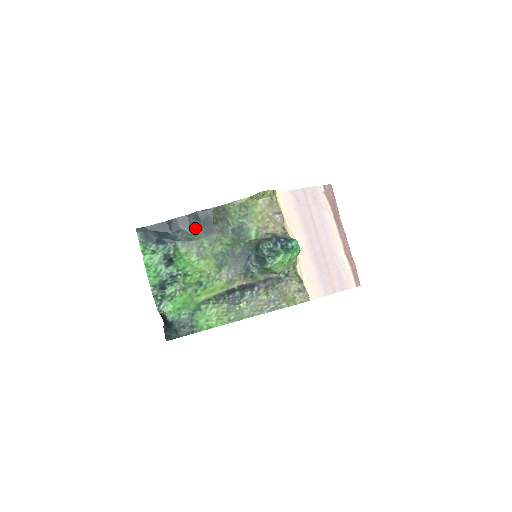
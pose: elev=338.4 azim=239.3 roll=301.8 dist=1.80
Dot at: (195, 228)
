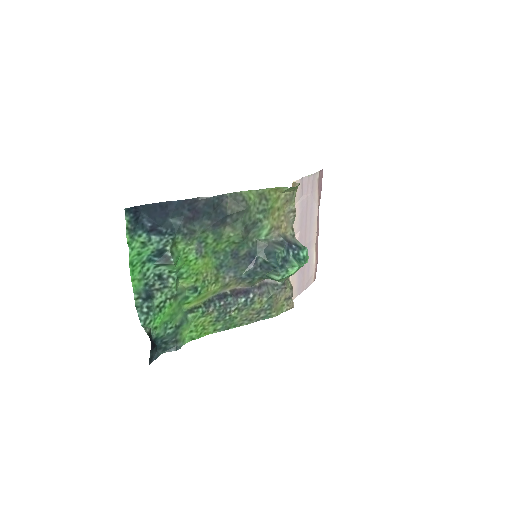
Dot at: (203, 217)
